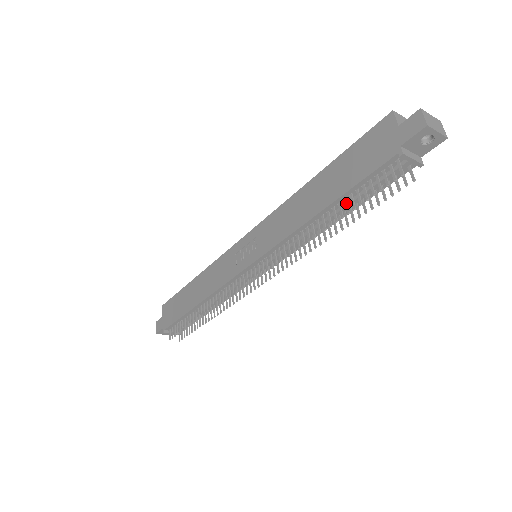
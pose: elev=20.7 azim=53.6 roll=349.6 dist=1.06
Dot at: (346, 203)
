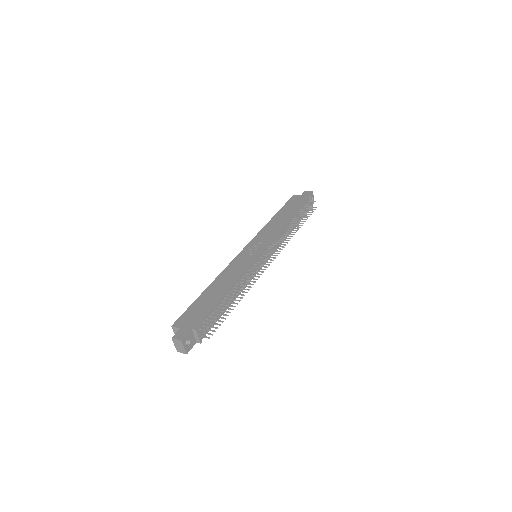
Dot at: (299, 214)
